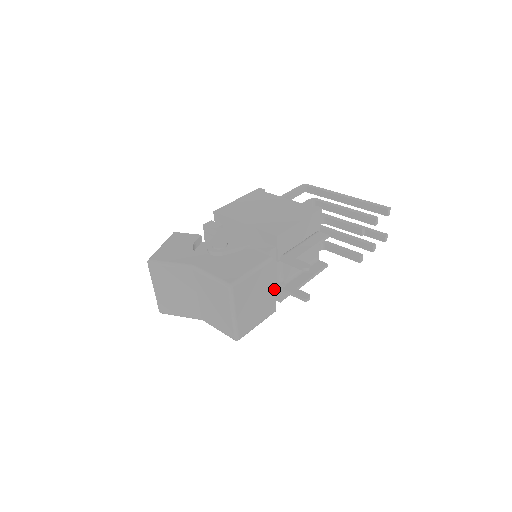
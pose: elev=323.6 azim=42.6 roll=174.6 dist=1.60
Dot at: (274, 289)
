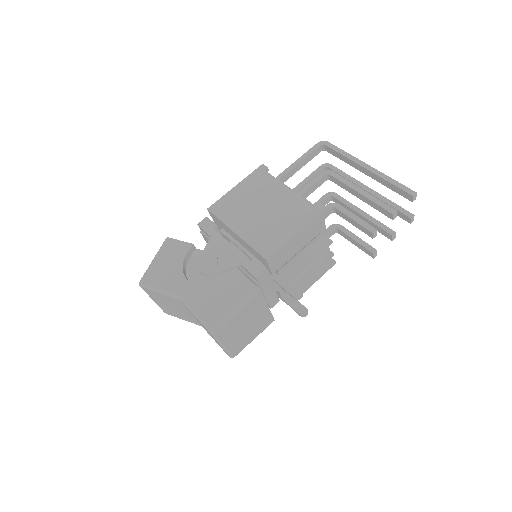
Dot at: (268, 308)
